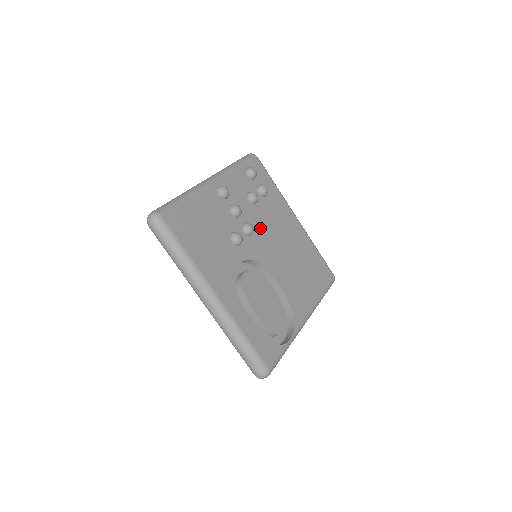
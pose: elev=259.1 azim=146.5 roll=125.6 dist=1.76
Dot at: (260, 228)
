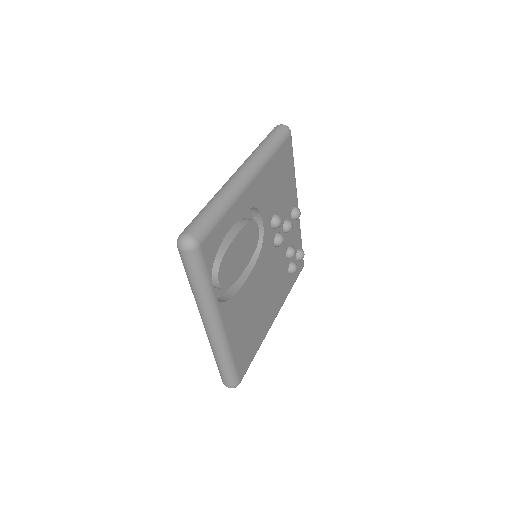
Dot at: (276, 259)
